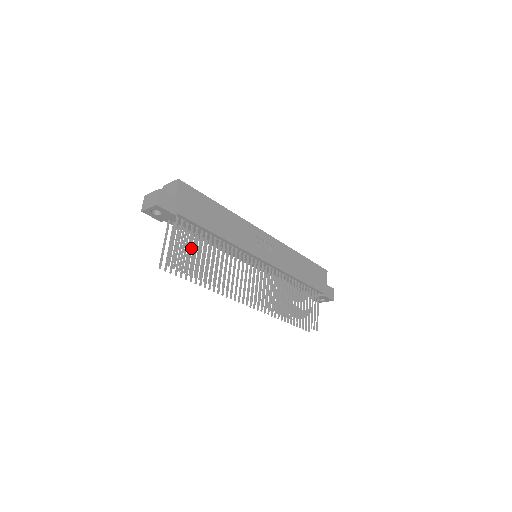
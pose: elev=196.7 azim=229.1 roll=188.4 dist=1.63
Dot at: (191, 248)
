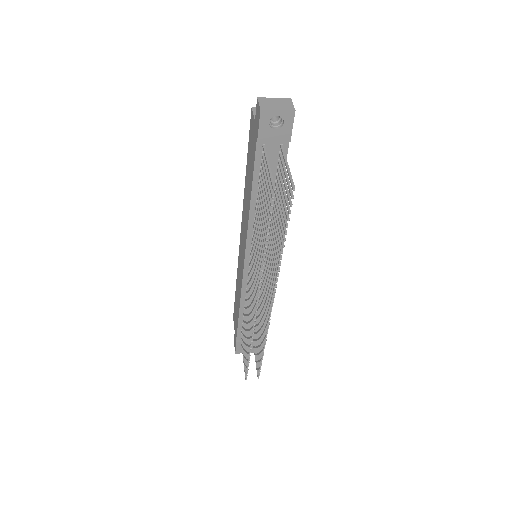
Dot at: occluded
